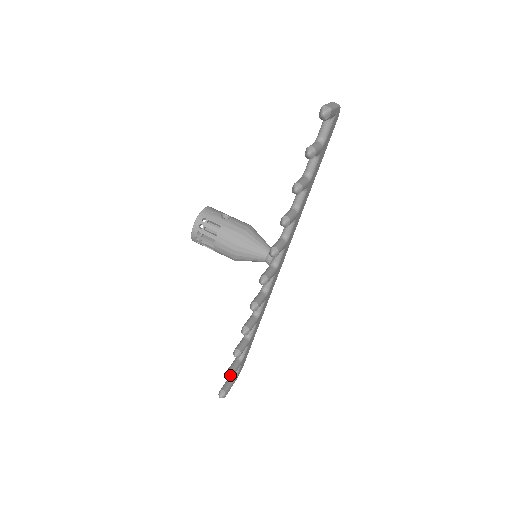
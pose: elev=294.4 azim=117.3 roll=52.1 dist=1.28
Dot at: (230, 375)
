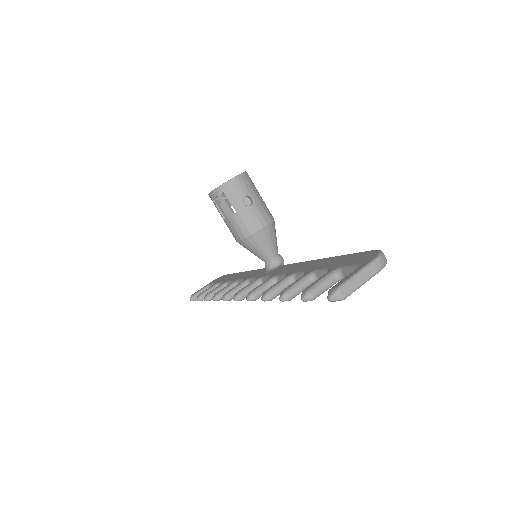
Dot at: (200, 300)
